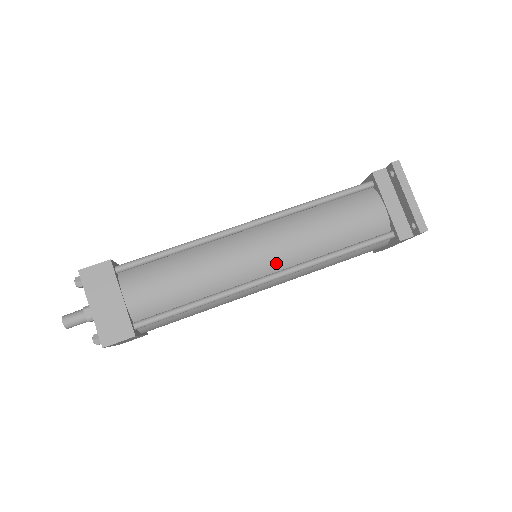
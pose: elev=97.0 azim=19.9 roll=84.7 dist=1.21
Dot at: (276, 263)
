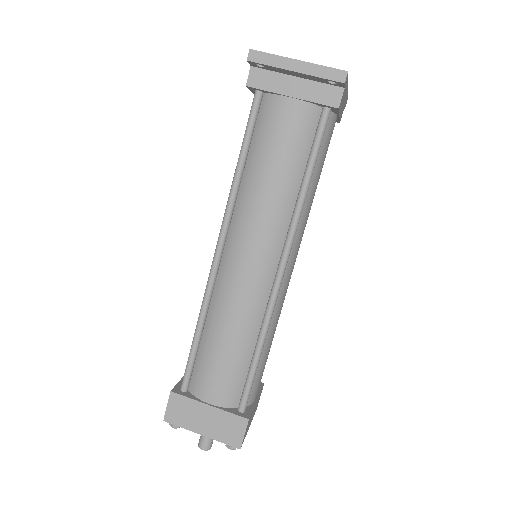
Dot at: (271, 254)
